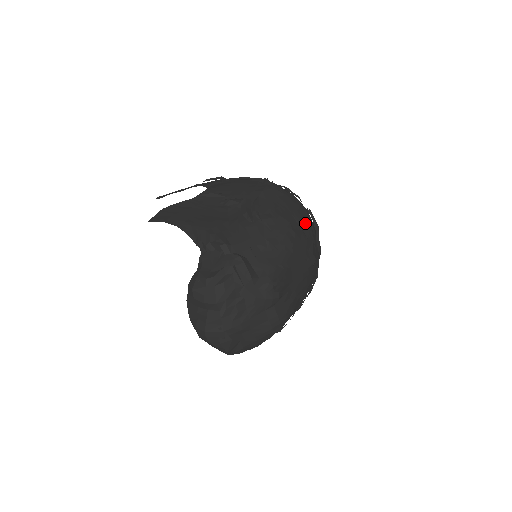
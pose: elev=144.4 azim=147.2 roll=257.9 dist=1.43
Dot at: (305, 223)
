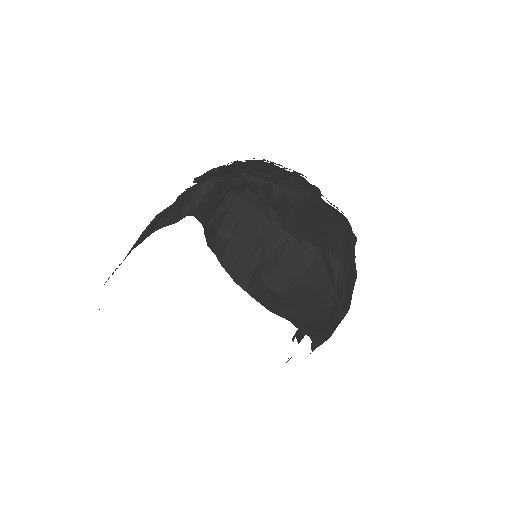
Dot at: occluded
